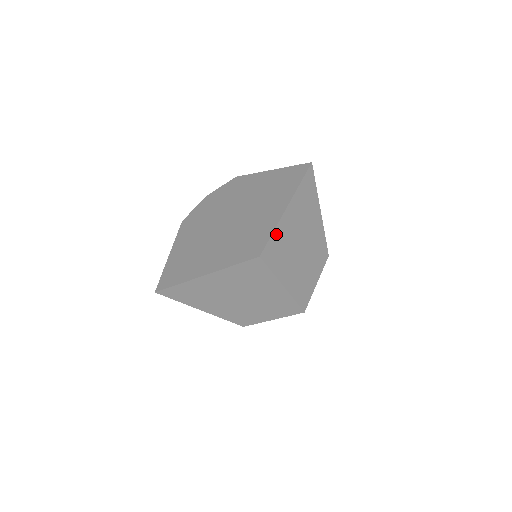
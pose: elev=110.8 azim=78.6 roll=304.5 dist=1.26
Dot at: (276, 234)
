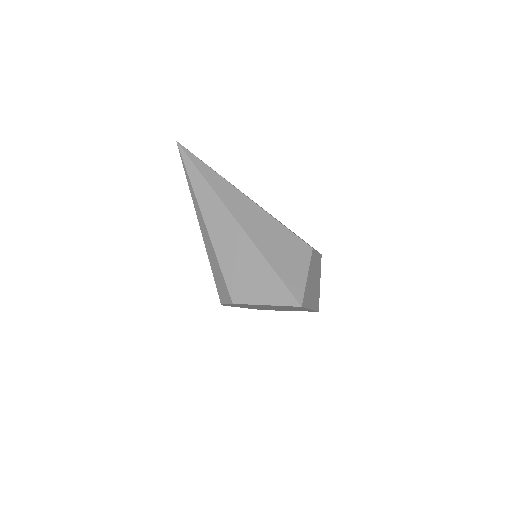
Dot at: (315, 308)
